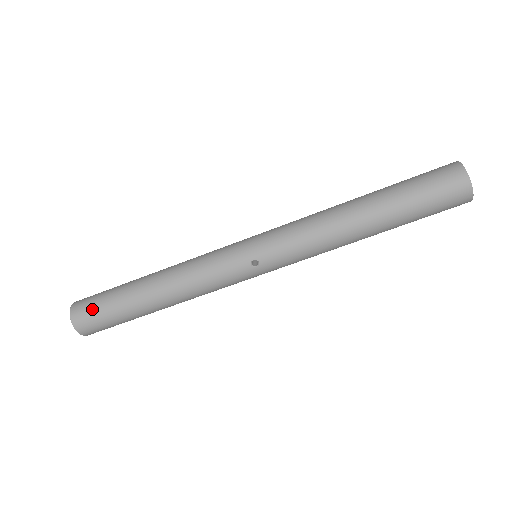
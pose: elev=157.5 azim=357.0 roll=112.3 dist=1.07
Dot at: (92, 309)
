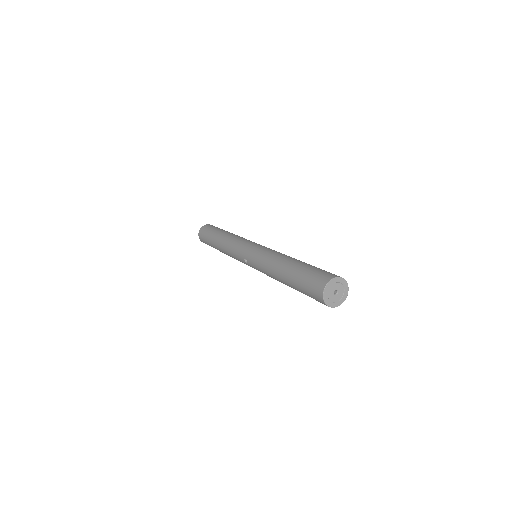
Dot at: (204, 234)
